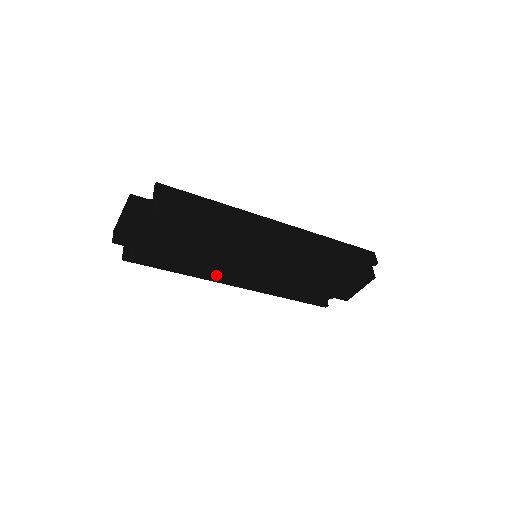
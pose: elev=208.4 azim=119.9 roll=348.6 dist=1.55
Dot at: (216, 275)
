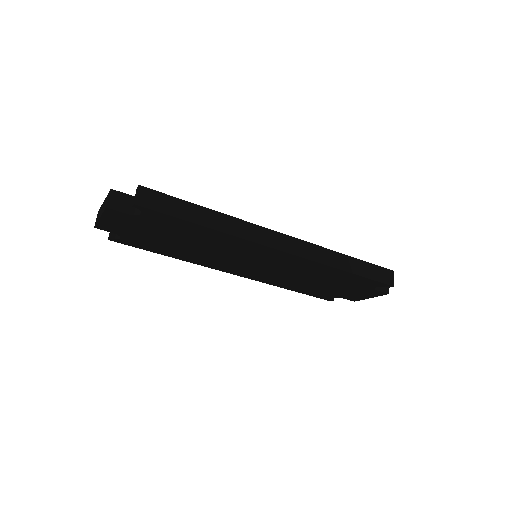
Dot at: (211, 264)
